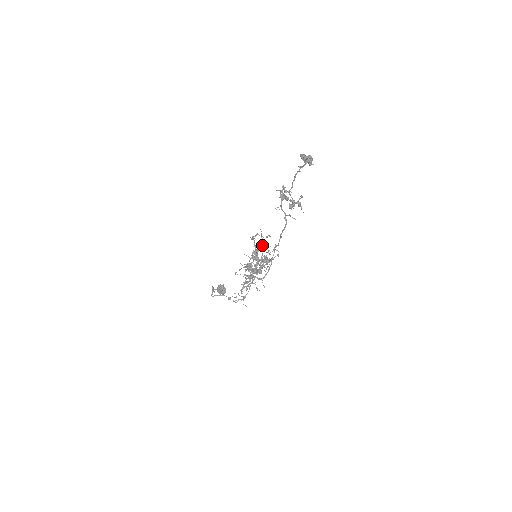
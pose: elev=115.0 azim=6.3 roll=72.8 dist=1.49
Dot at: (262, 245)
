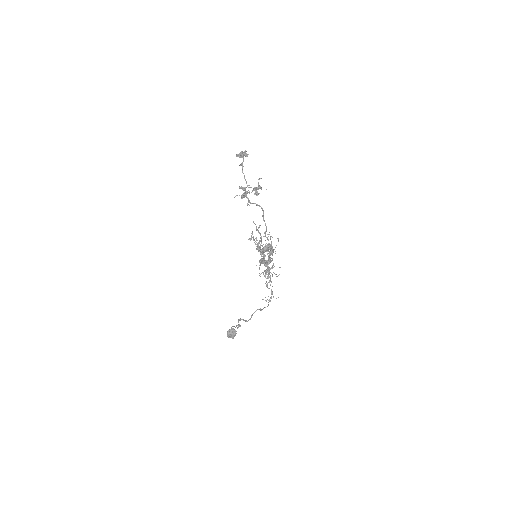
Dot at: (261, 236)
